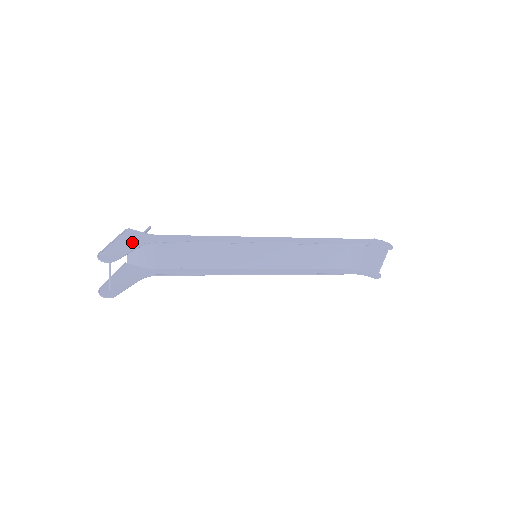
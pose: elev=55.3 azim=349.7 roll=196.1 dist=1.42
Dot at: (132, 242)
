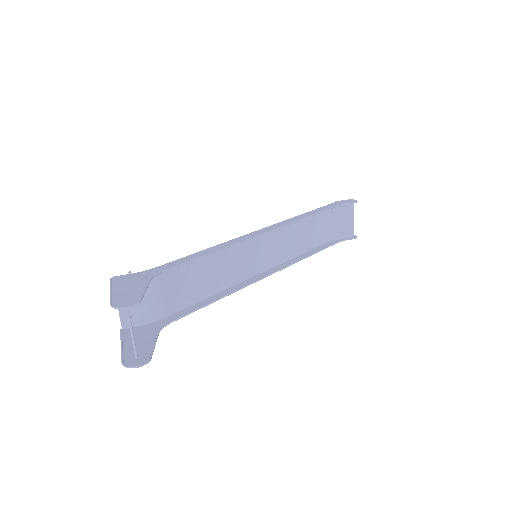
Dot at: (135, 283)
